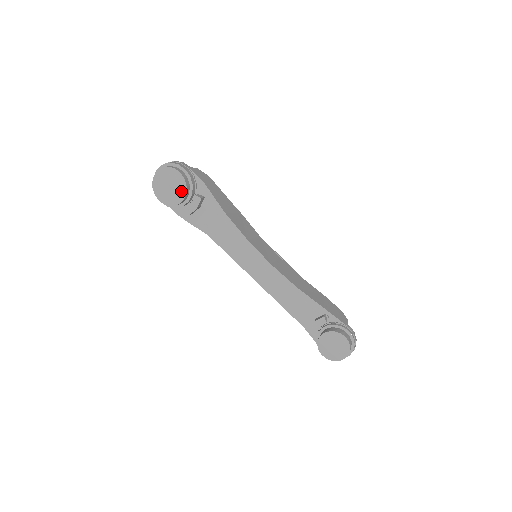
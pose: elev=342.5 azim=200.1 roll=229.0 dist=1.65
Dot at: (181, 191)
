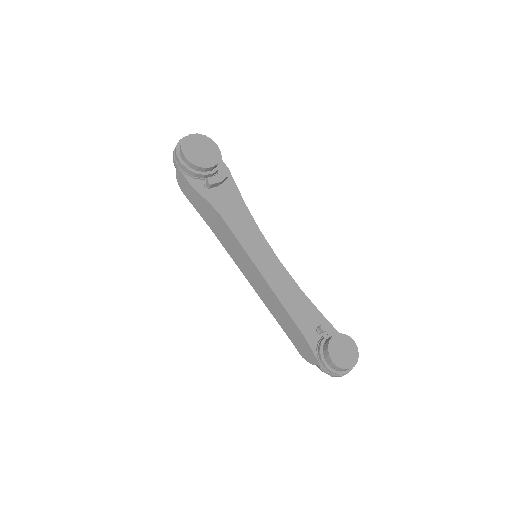
Dot at: (214, 159)
